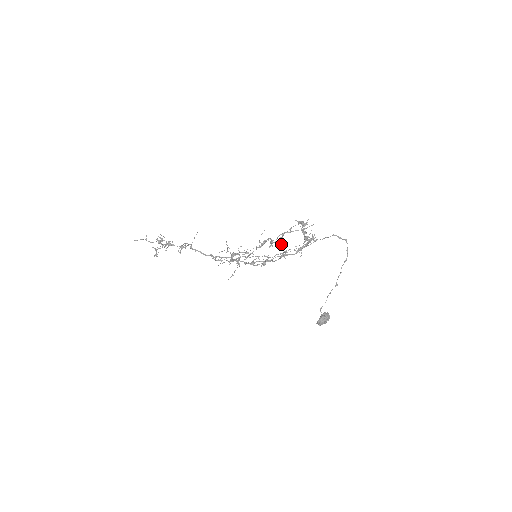
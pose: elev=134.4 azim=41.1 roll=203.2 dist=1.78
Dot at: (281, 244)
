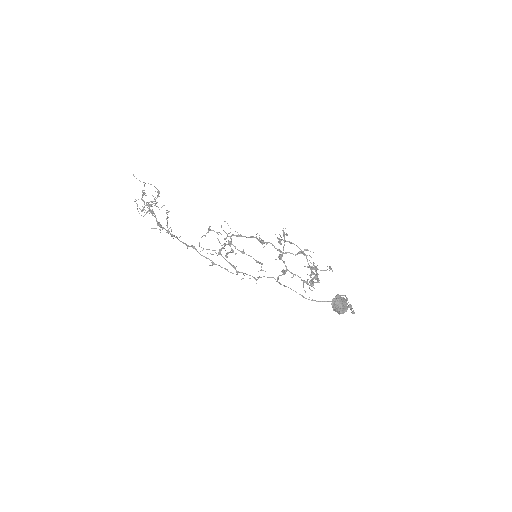
Dot at: (277, 280)
